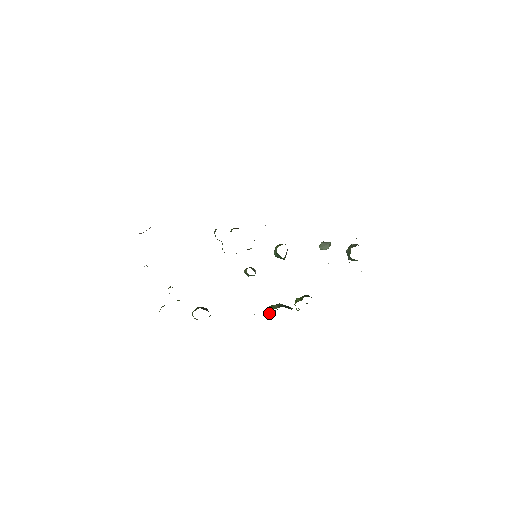
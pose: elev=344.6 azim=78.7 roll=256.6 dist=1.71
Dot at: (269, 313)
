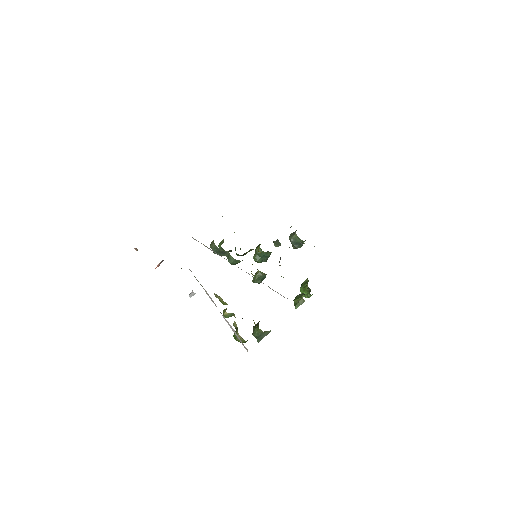
Dot at: (302, 301)
